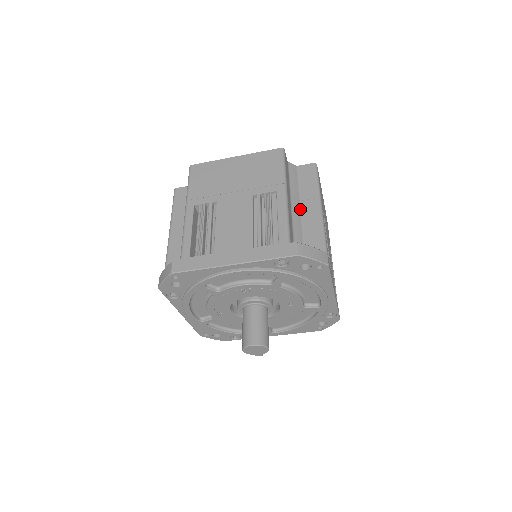
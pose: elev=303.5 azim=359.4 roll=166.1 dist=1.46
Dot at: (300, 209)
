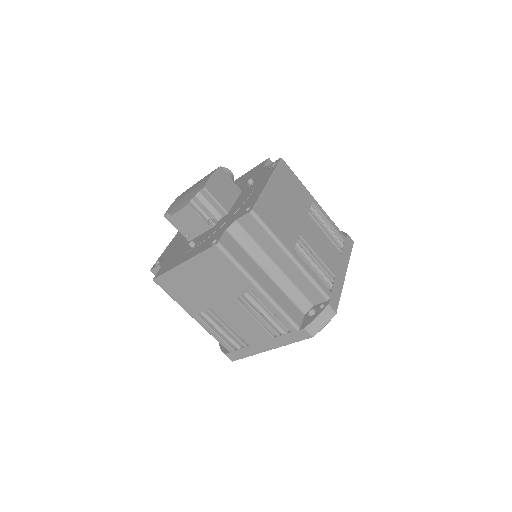
Dot at: (276, 267)
